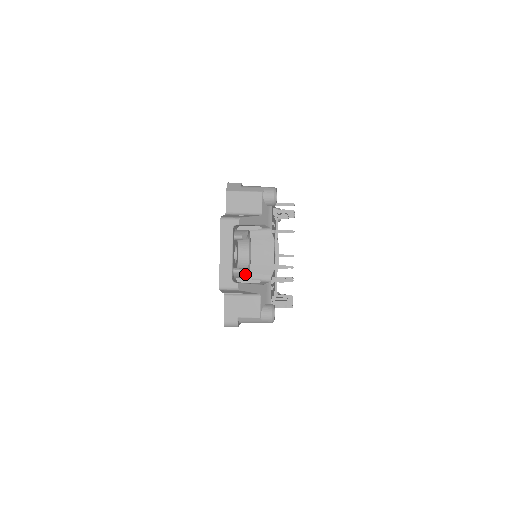
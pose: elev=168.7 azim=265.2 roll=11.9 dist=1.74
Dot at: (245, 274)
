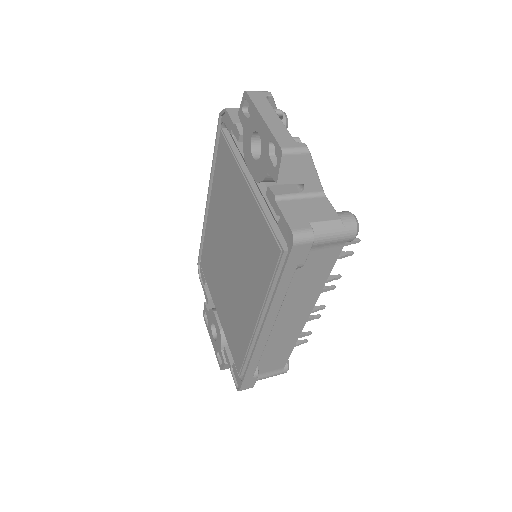
Dot at: occluded
